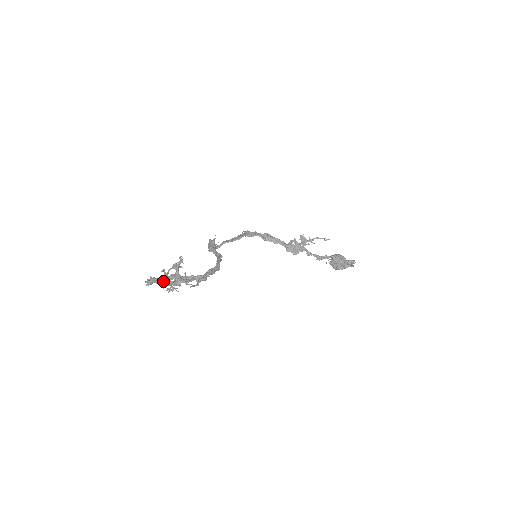
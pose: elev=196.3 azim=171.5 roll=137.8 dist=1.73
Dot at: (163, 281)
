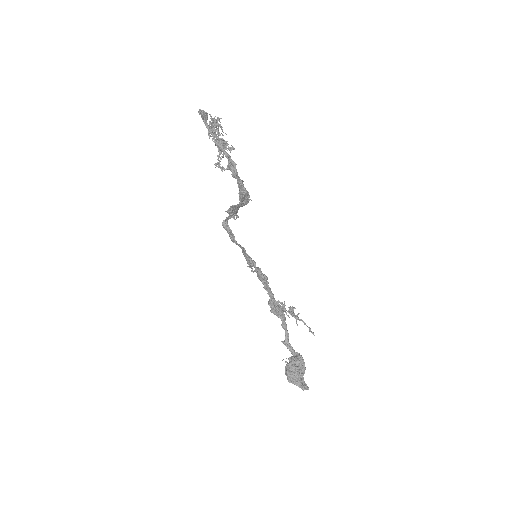
Dot at: (218, 118)
